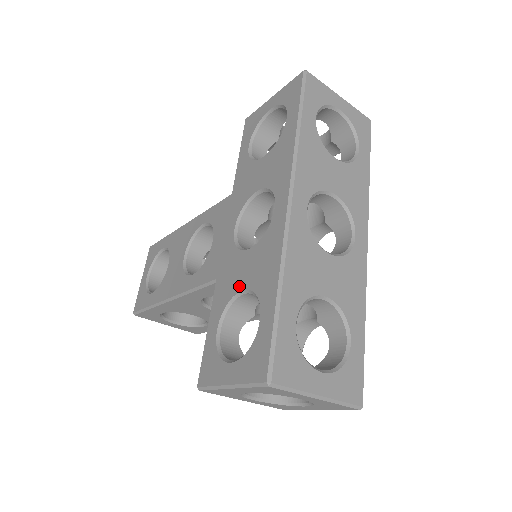
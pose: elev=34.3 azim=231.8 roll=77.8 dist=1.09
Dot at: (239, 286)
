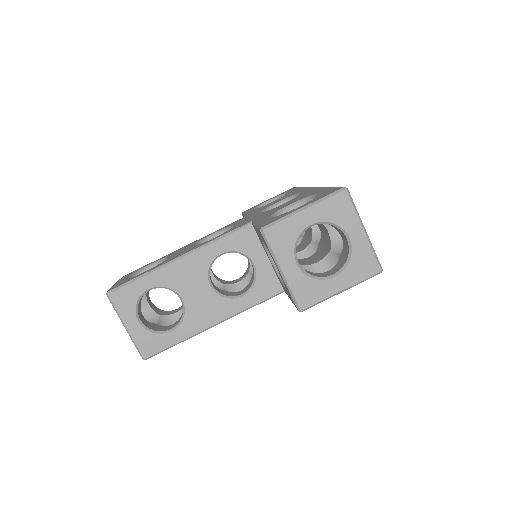
Dot at: (285, 206)
